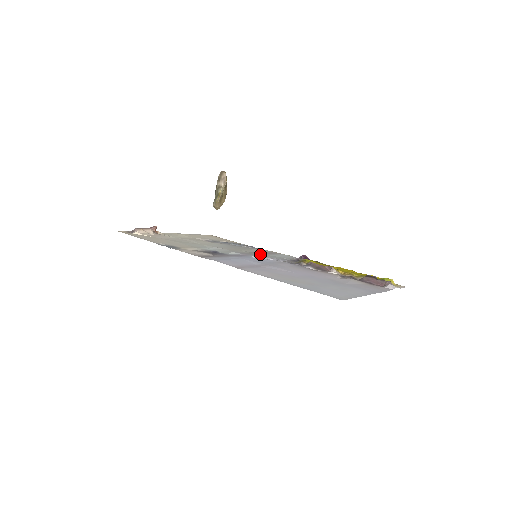
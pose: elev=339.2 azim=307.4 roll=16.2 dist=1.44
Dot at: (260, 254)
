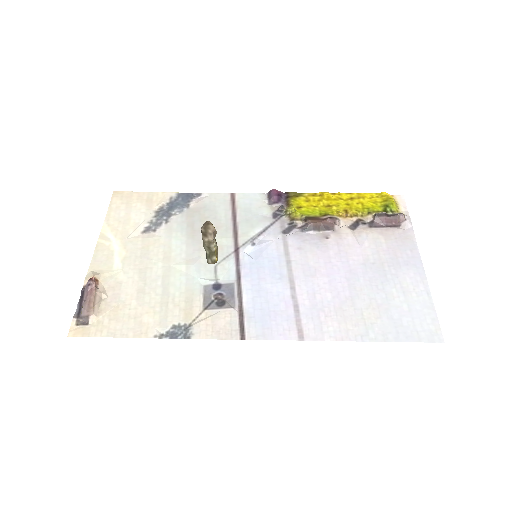
Dot at: (238, 230)
